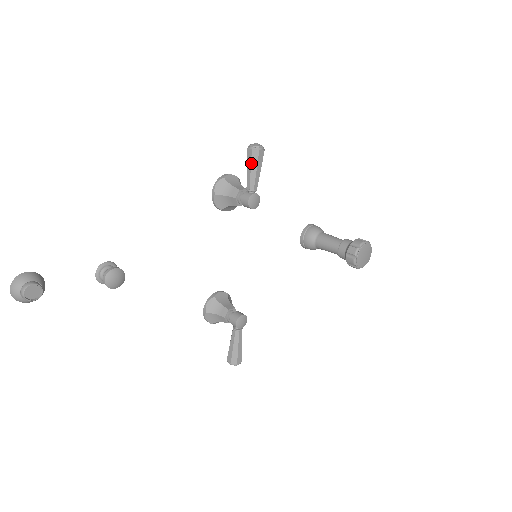
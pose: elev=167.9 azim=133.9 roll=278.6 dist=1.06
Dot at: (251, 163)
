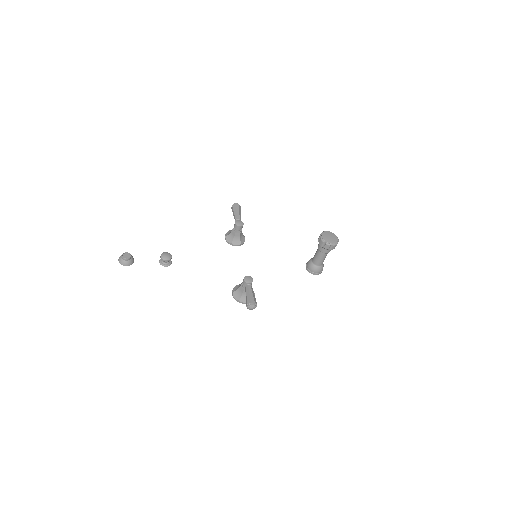
Dot at: (233, 210)
